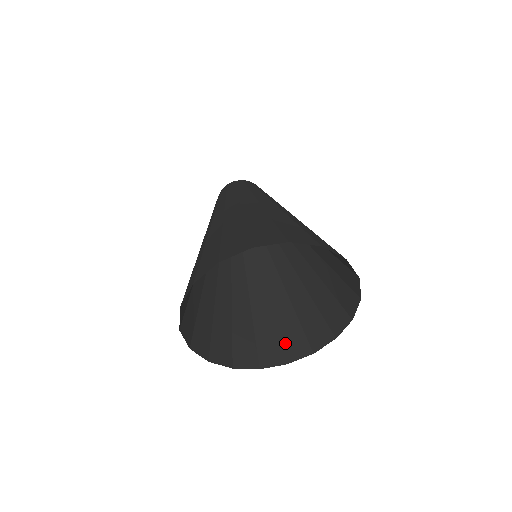
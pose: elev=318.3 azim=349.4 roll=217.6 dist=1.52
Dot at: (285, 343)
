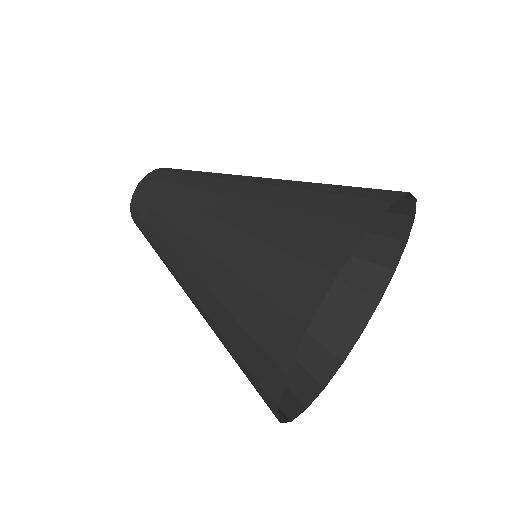
Dot at: (325, 341)
